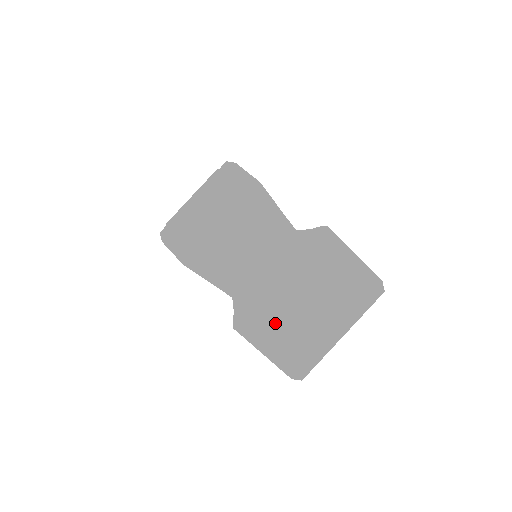
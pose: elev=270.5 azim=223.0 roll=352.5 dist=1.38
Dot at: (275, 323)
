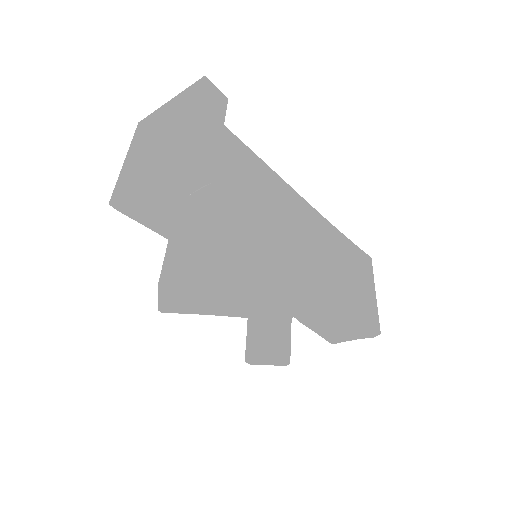
Dot at: (139, 170)
